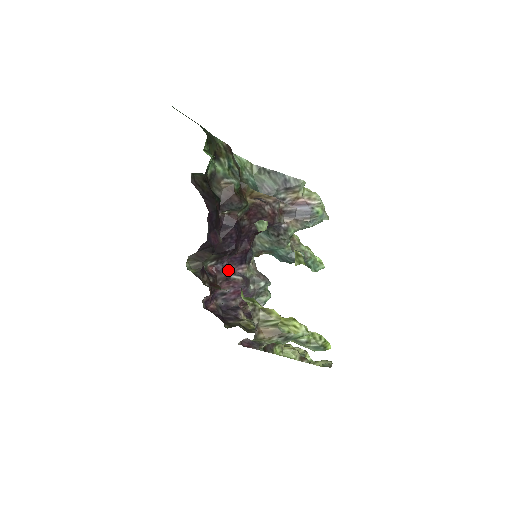
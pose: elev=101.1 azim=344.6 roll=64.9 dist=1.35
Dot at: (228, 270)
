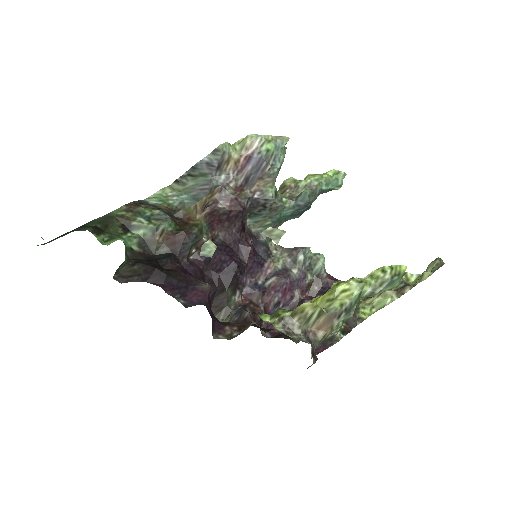
Dot at: (258, 282)
